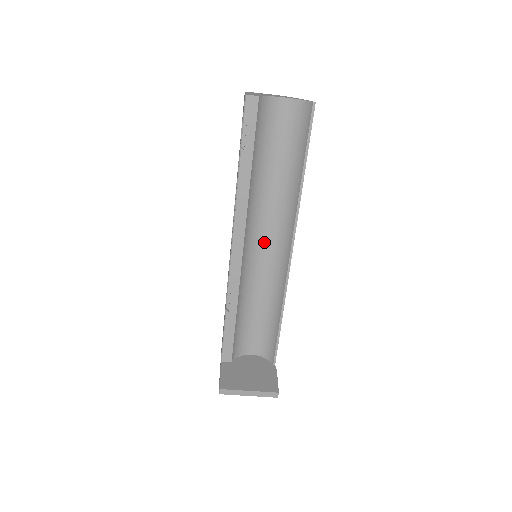
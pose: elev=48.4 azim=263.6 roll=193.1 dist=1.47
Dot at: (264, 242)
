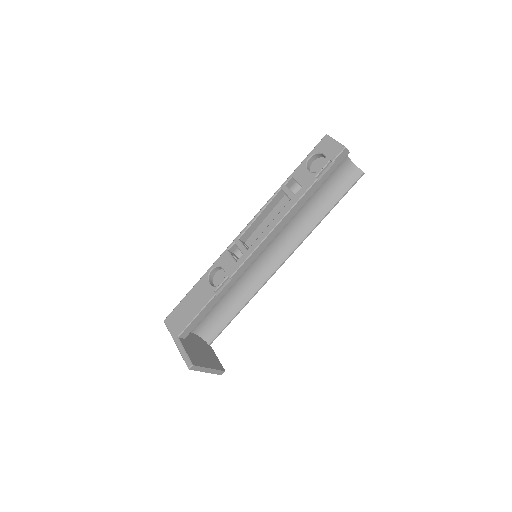
Dot at: (266, 247)
